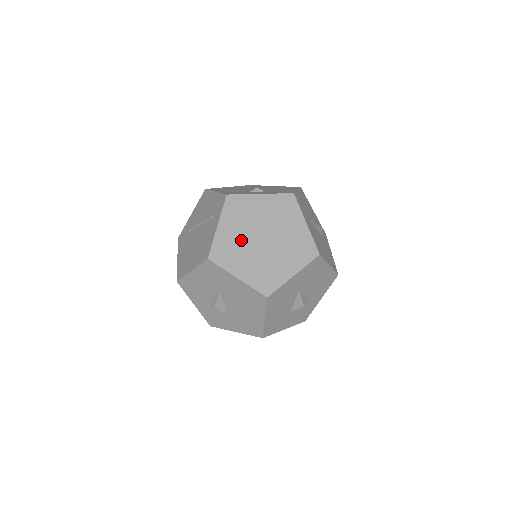
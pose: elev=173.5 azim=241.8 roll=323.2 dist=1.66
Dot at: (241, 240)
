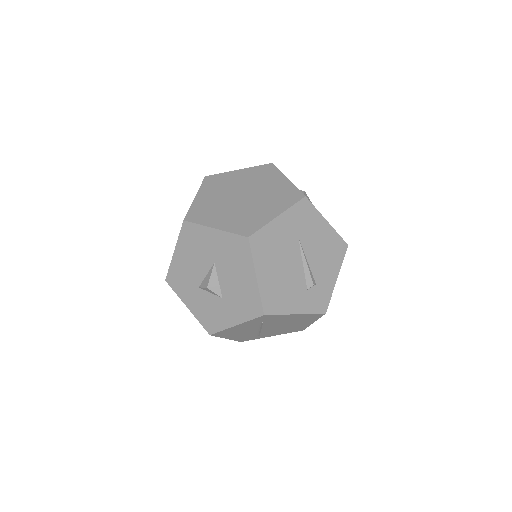
Dot at: (233, 185)
